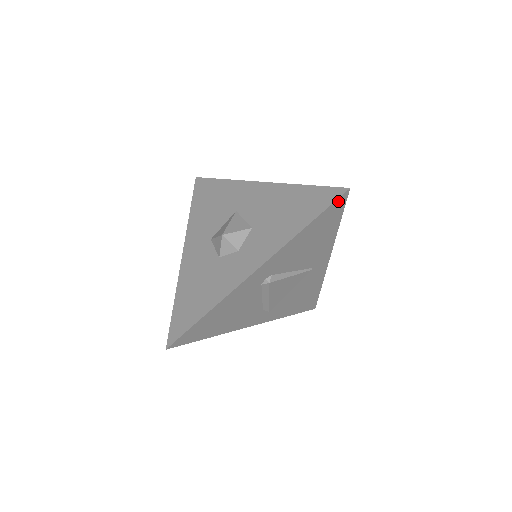
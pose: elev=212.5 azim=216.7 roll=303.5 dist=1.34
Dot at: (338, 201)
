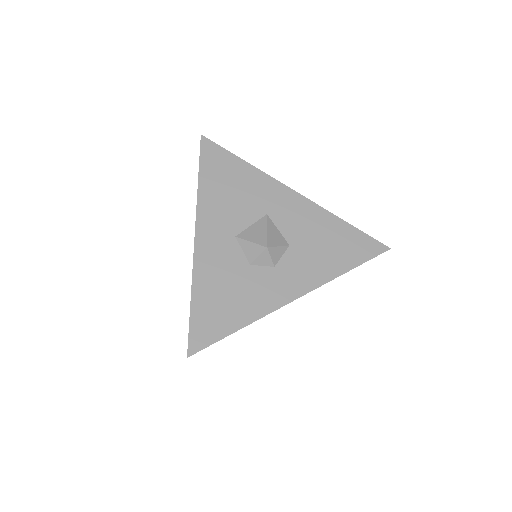
Dot at: (377, 255)
